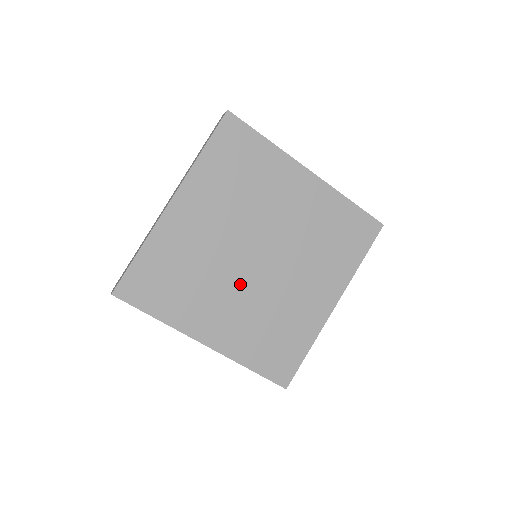
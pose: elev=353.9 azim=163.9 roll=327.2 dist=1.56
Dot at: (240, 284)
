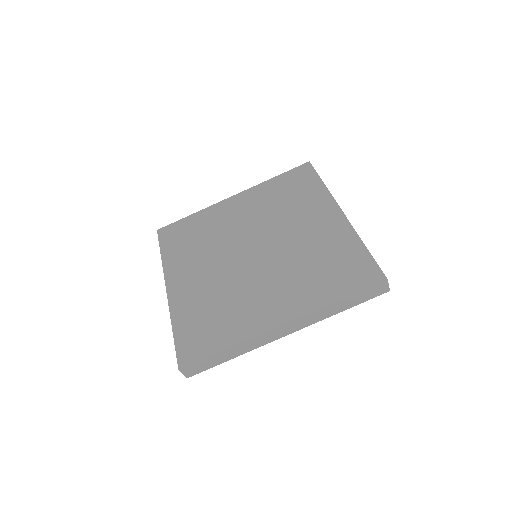
Dot at: (260, 273)
